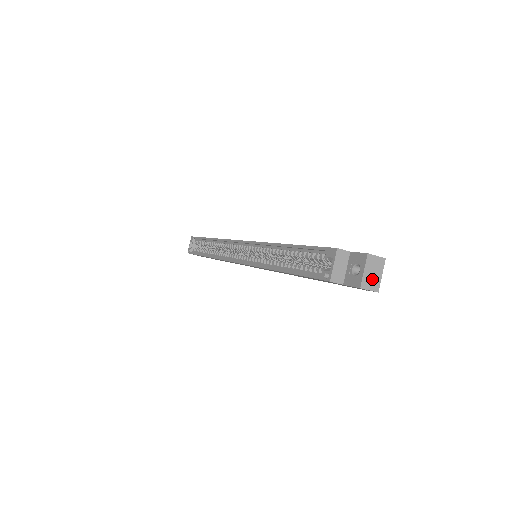
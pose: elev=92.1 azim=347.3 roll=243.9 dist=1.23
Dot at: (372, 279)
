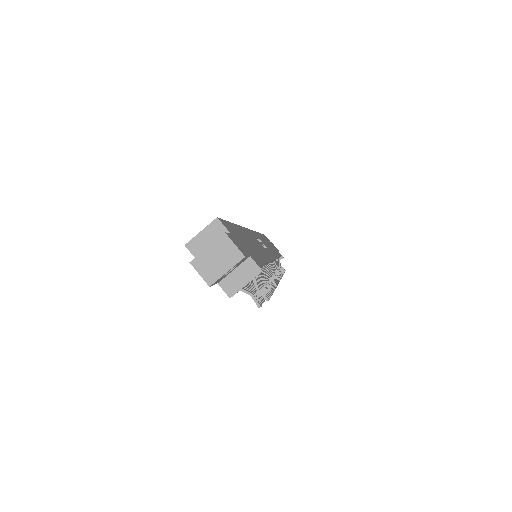
Dot at: (212, 265)
